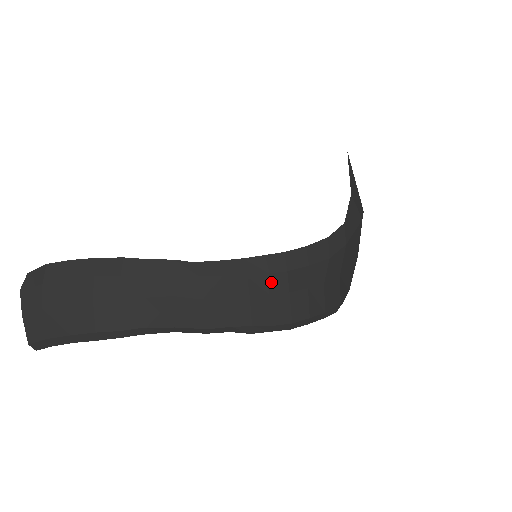
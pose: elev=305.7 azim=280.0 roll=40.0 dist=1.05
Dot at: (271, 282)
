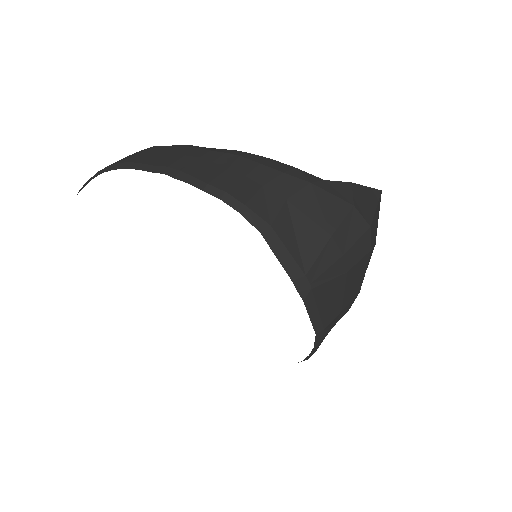
Dot at: (222, 157)
